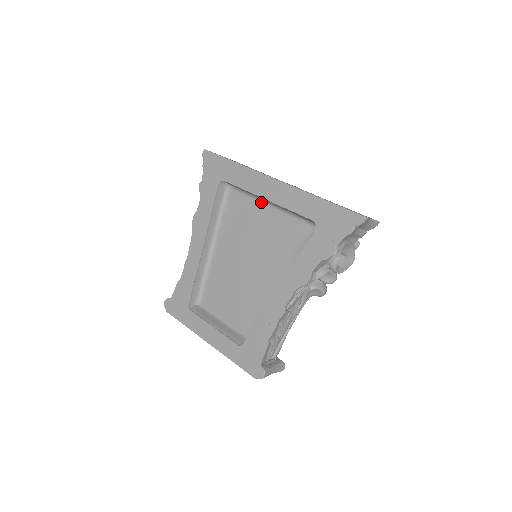
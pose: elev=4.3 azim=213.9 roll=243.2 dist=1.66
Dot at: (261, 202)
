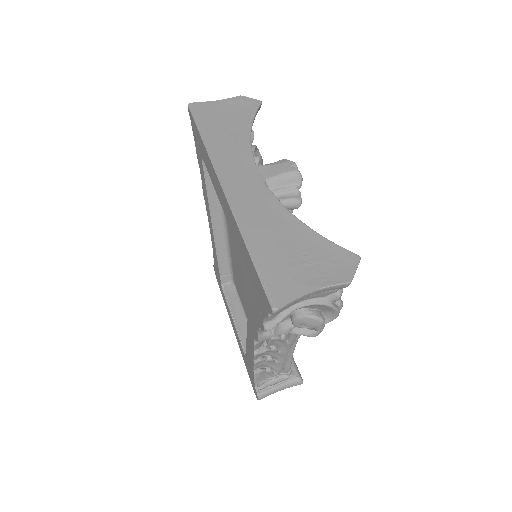
Dot at: occluded
